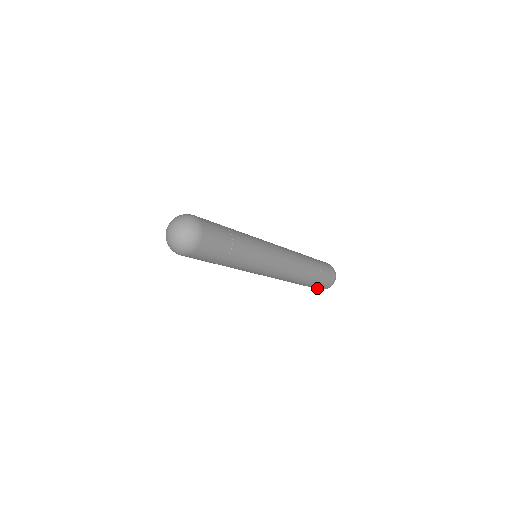
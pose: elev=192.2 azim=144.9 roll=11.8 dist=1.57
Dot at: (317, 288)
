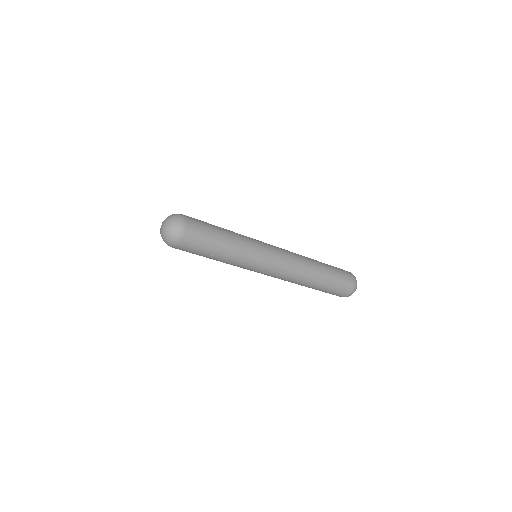
Dot at: occluded
